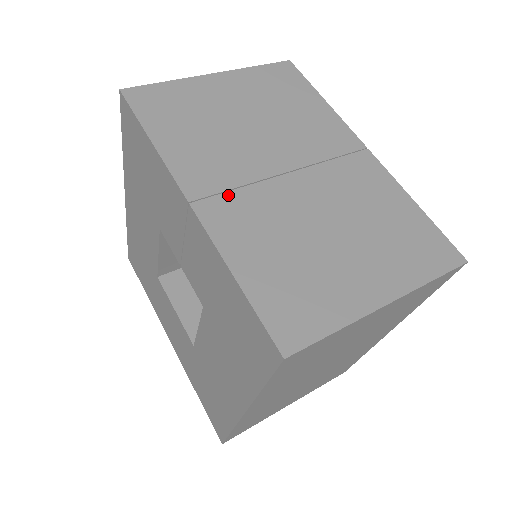
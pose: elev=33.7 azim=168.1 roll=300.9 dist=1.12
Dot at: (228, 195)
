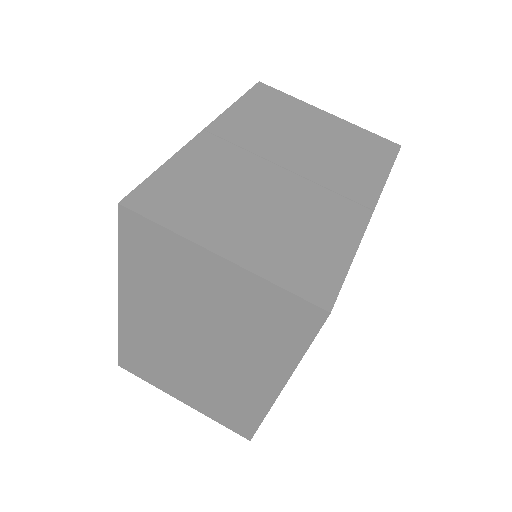
Dot at: (230, 145)
